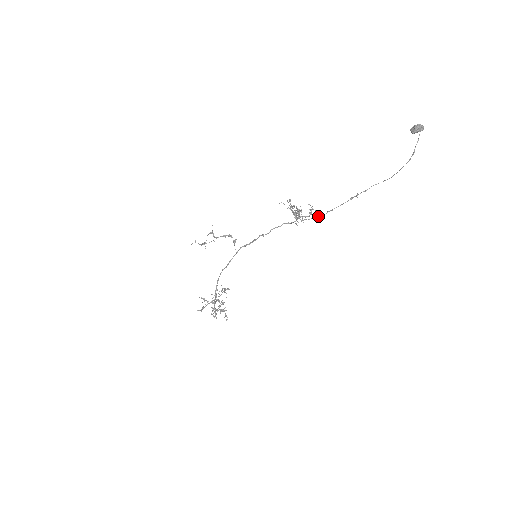
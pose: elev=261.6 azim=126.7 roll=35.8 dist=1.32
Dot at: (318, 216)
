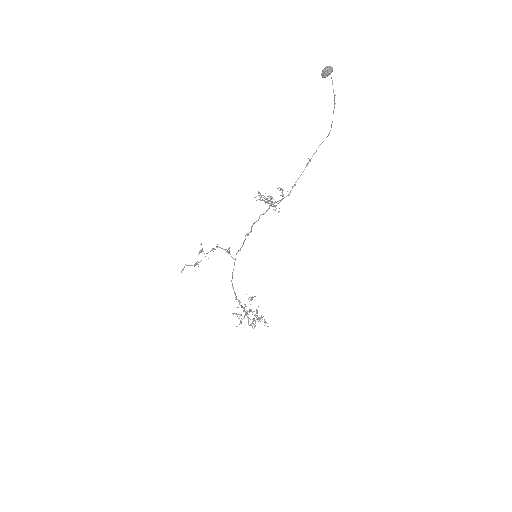
Dot at: (287, 195)
